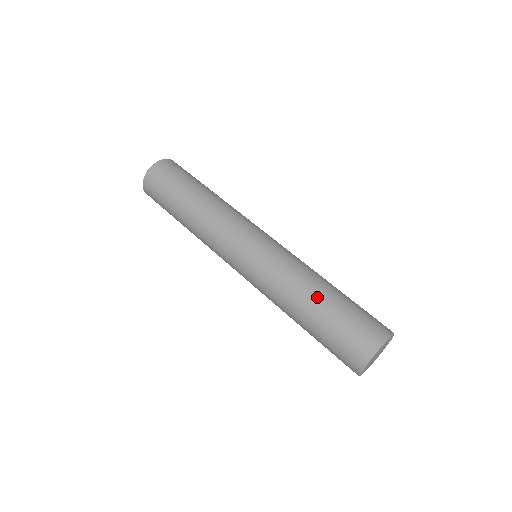
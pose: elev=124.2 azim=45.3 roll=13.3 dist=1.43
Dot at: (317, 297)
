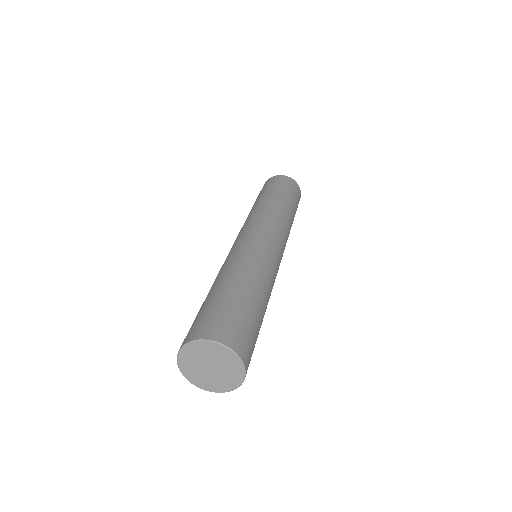
Dot at: (218, 284)
